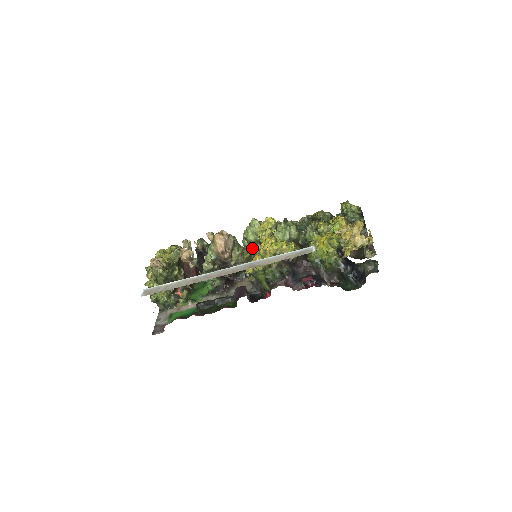
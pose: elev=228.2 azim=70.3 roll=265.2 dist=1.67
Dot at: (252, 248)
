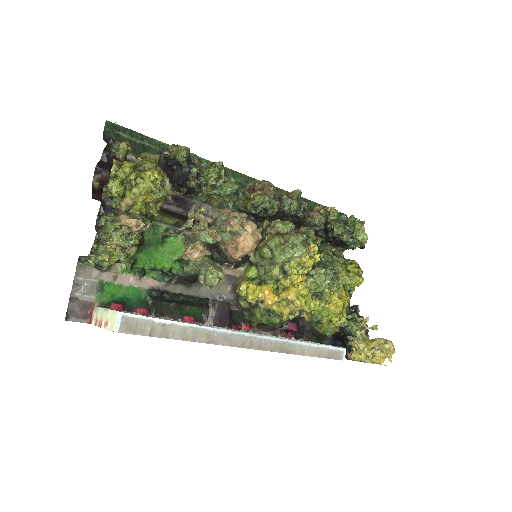
Dot at: (274, 277)
